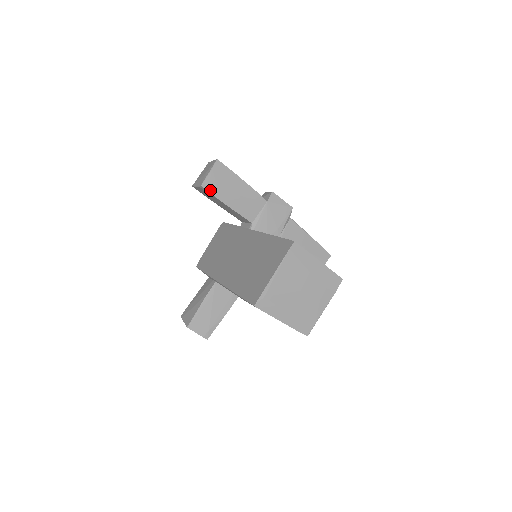
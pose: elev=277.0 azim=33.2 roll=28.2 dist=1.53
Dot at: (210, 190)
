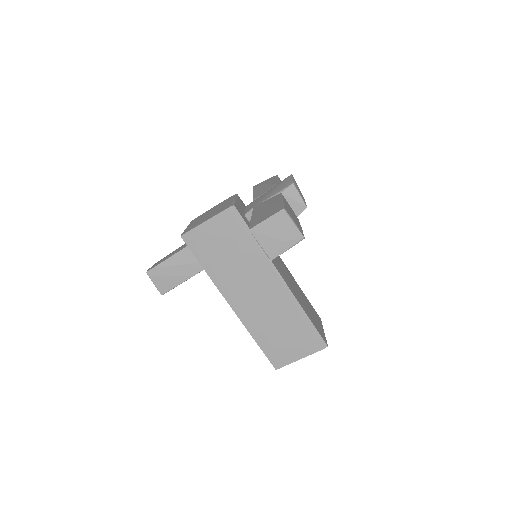
Dot at: occluded
